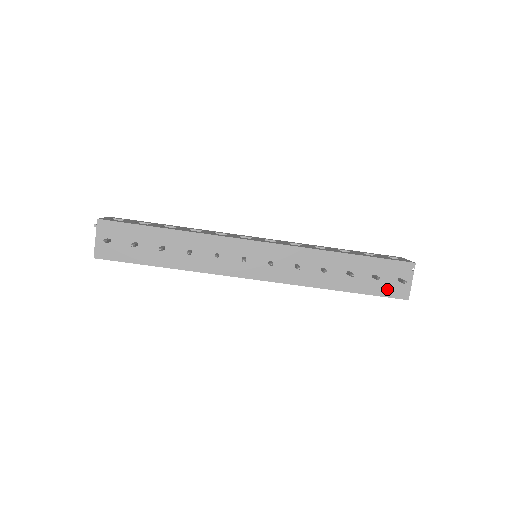
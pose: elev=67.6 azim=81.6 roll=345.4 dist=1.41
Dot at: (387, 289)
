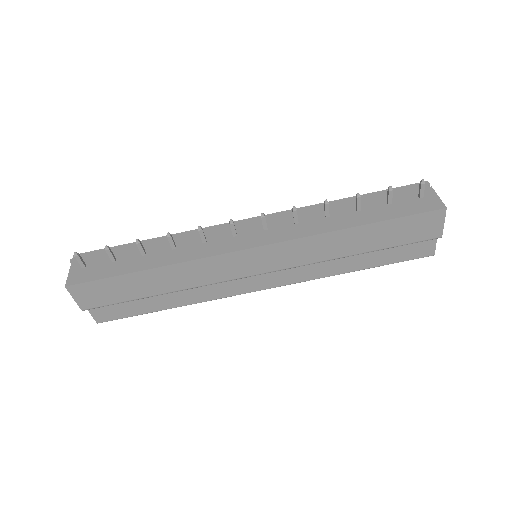
Dot at: (413, 208)
